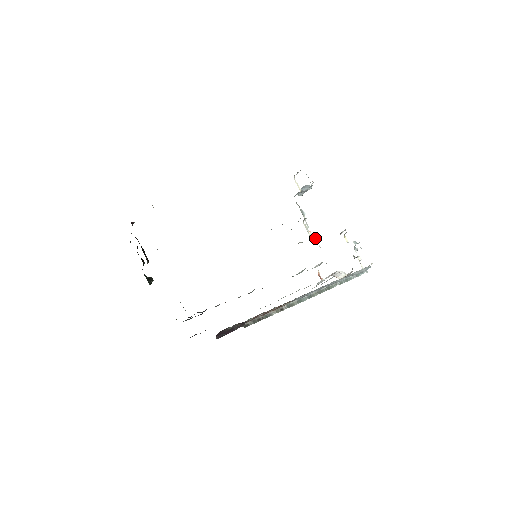
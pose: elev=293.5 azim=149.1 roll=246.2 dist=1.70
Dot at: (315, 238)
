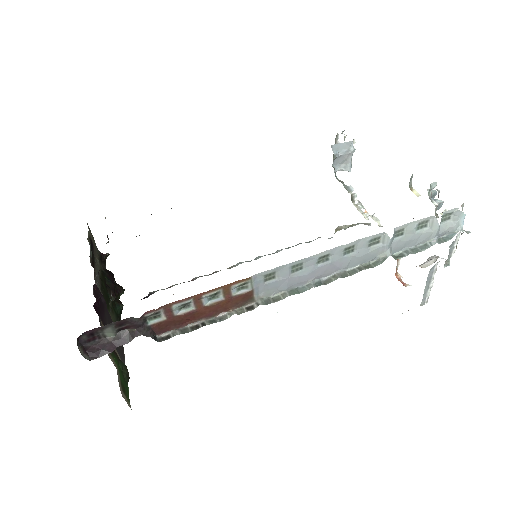
Dot at: (371, 216)
